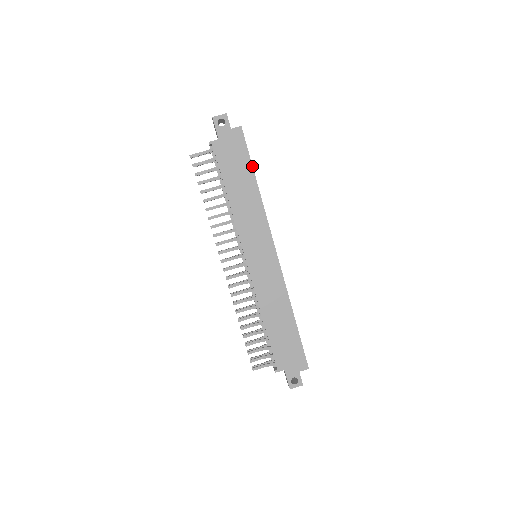
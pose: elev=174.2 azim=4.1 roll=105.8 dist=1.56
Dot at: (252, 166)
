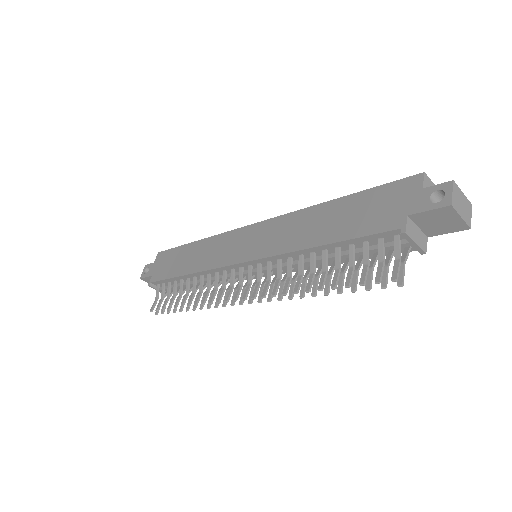
Dot at: (183, 246)
